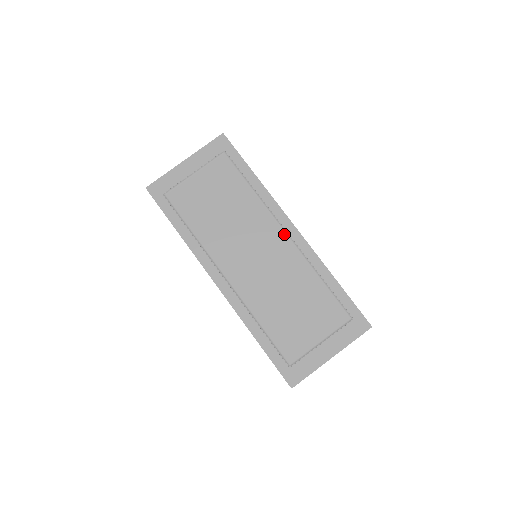
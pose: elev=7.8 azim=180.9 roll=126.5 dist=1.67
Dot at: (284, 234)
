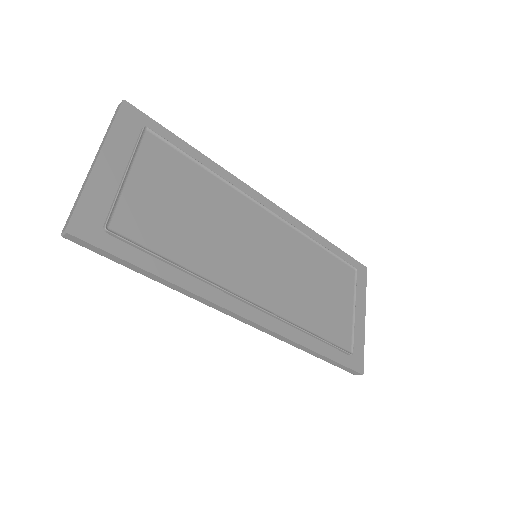
Dot at: (267, 213)
